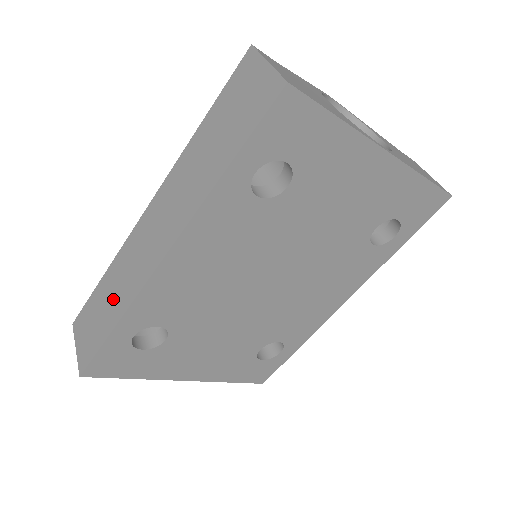
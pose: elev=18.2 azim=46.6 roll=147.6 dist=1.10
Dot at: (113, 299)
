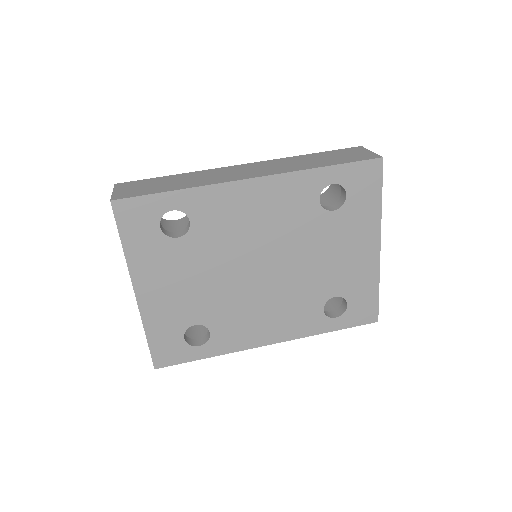
Dot at: (182, 182)
